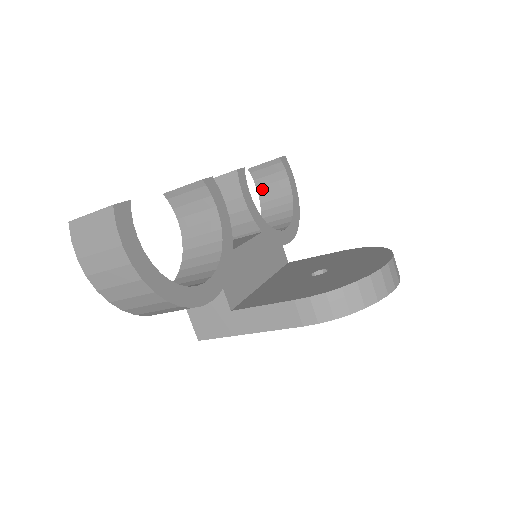
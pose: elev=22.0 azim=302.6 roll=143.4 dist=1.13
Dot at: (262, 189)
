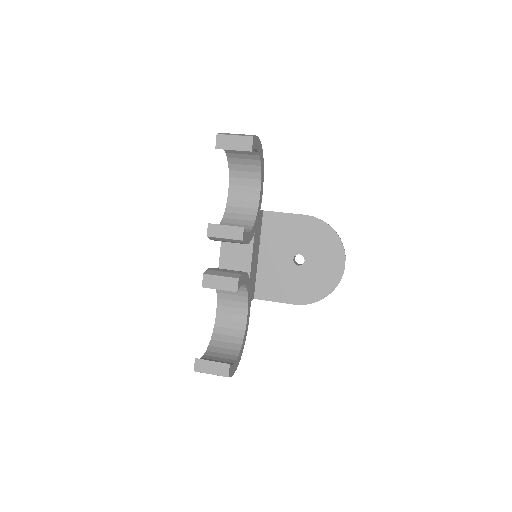
Dot at: occluded
